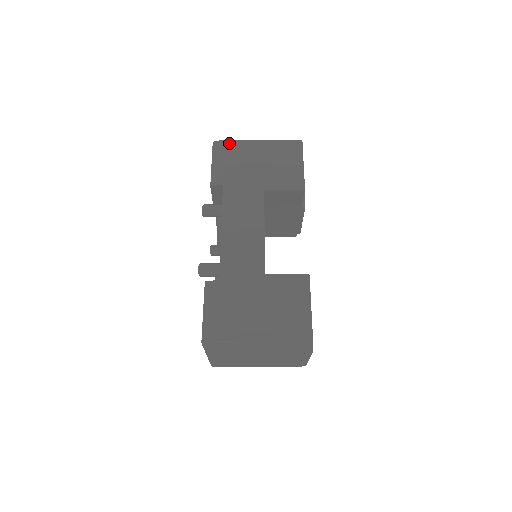
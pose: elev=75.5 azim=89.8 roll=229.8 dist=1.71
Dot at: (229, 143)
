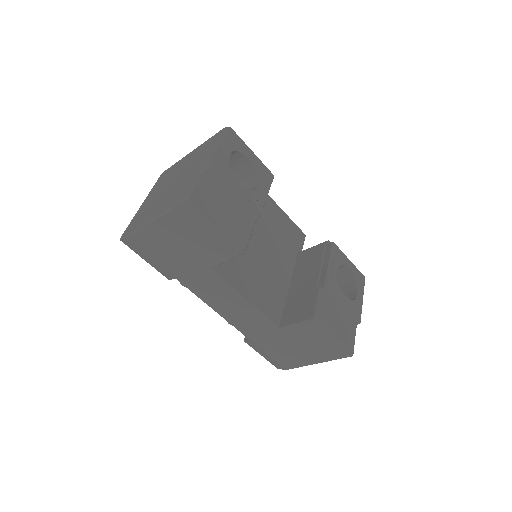
Dot at: (133, 240)
